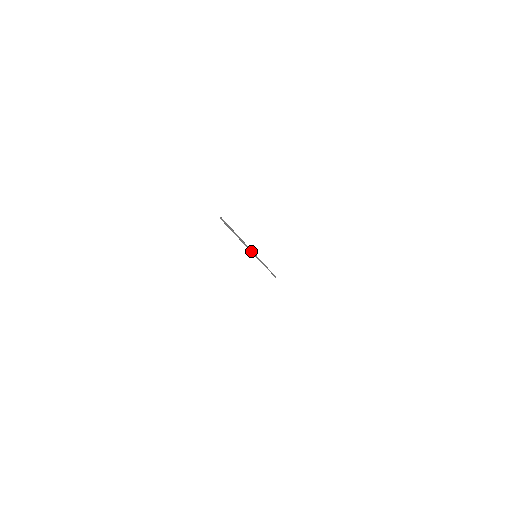
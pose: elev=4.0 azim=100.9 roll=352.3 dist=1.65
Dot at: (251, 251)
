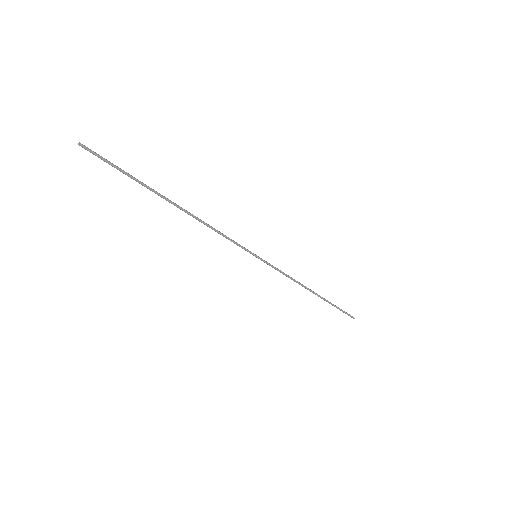
Dot at: (231, 241)
